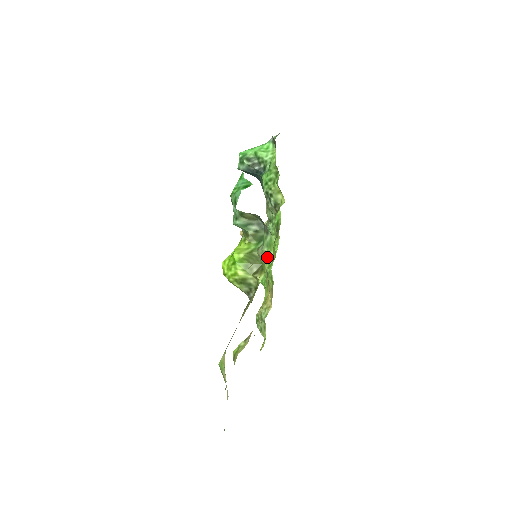
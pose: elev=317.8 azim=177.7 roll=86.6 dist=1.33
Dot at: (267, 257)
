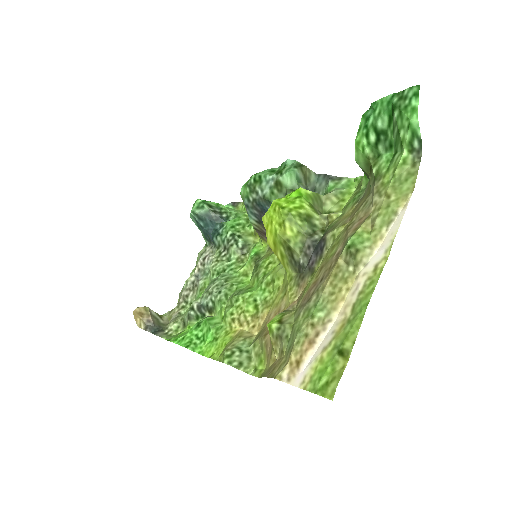
Dot at: (344, 195)
